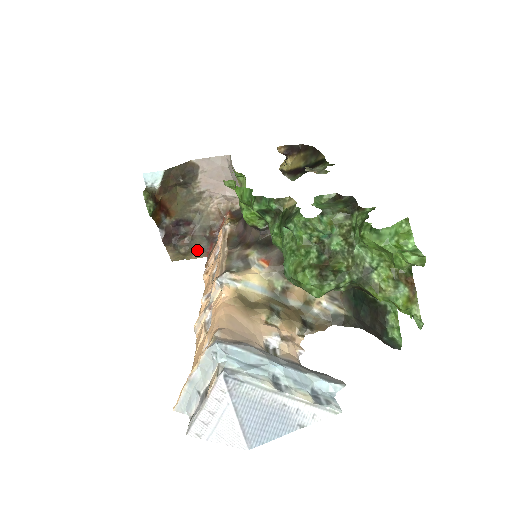
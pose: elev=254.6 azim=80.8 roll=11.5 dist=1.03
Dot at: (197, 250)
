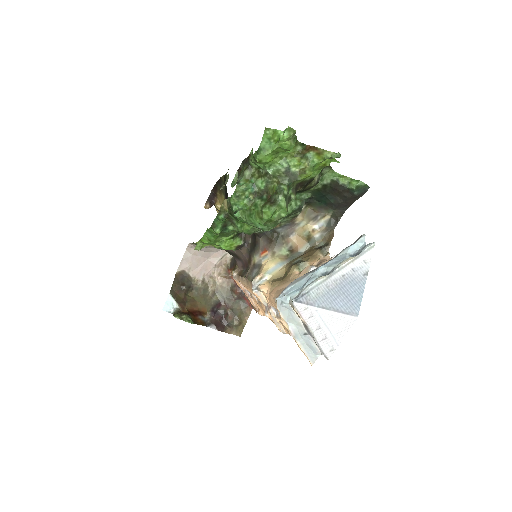
Dot at: (243, 312)
